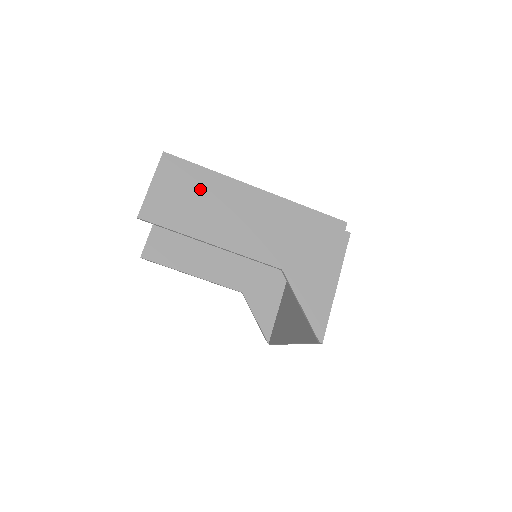
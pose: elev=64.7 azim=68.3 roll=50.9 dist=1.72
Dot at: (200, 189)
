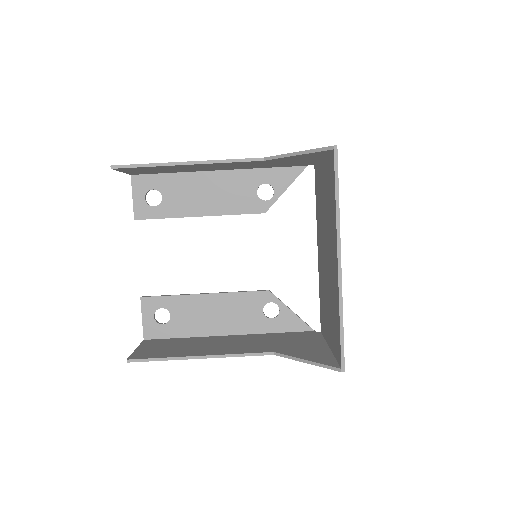
Dot at: occluded
